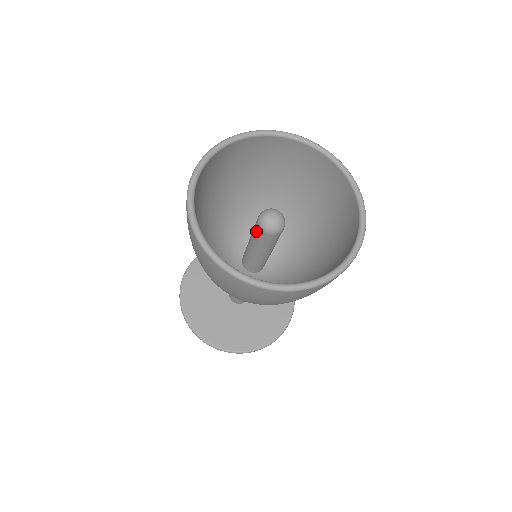
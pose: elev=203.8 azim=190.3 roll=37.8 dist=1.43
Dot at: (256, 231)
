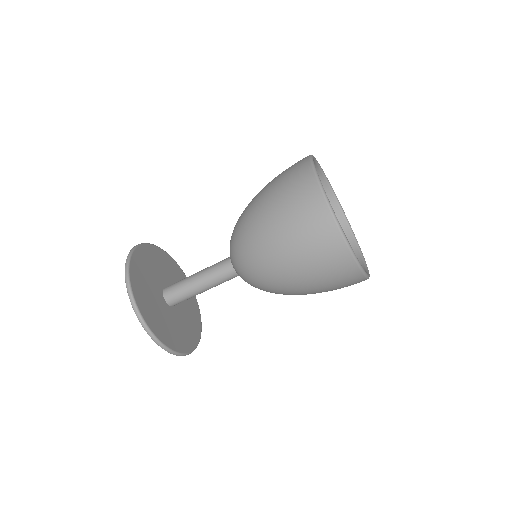
Dot at: occluded
